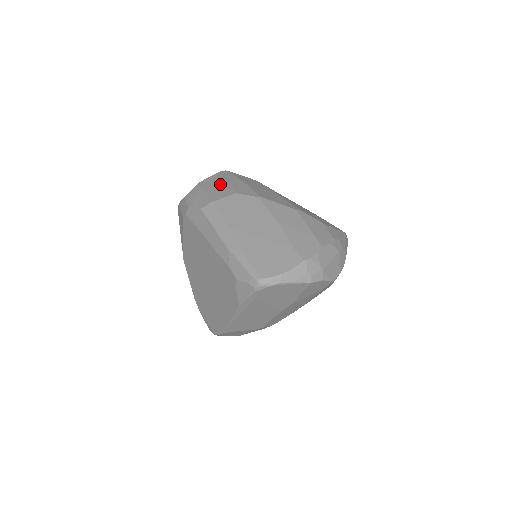
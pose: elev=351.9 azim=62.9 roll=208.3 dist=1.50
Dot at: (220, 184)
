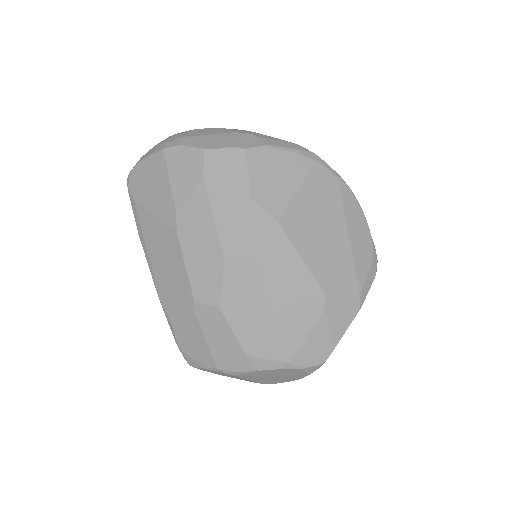
Dot at: occluded
